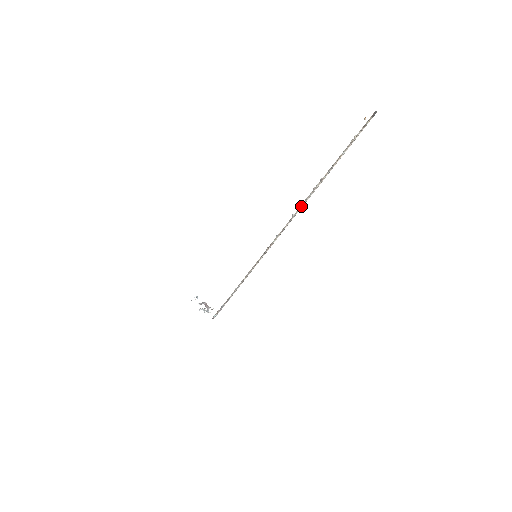
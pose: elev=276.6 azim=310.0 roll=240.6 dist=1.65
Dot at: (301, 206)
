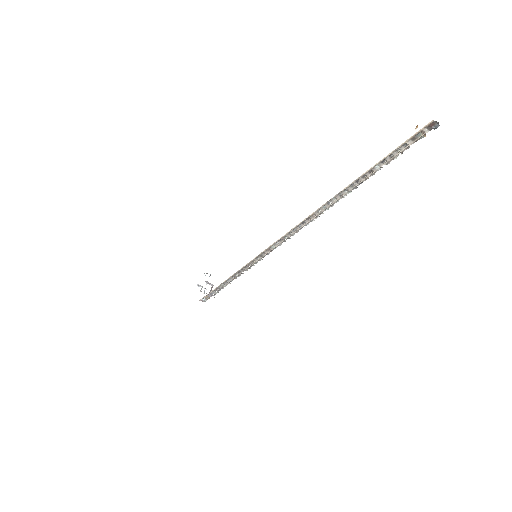
Dot at: (311, 218)
